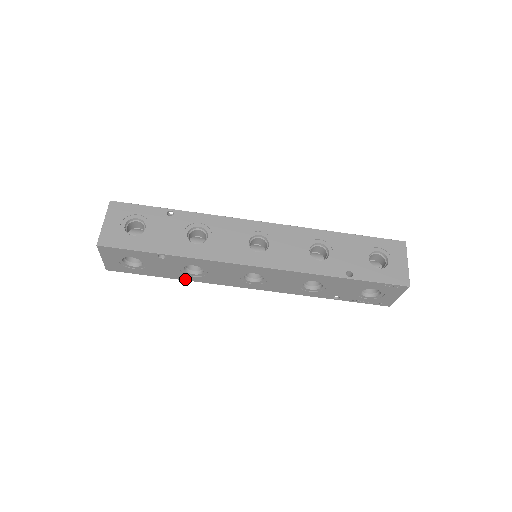
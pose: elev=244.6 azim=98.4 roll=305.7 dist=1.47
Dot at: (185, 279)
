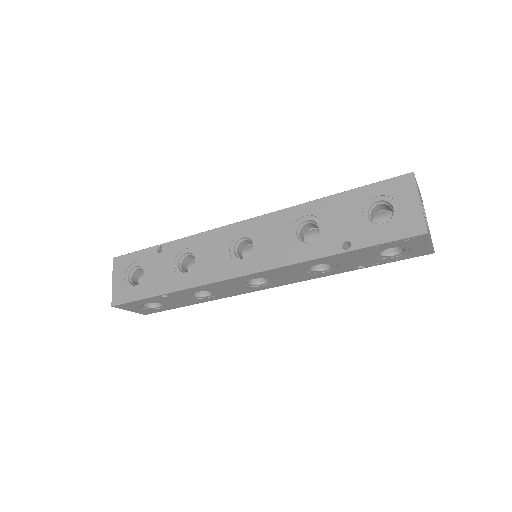
Dot at: (207, 301)
